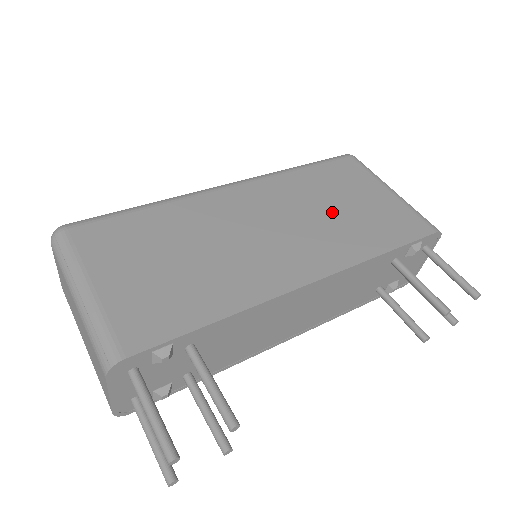
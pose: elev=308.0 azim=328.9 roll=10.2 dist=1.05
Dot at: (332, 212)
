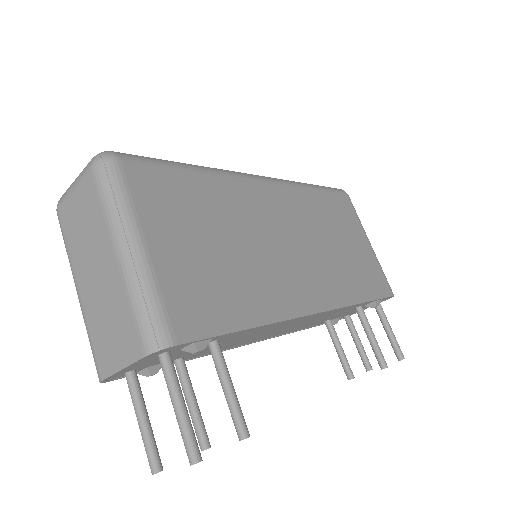
Dot at: (334, 246)
